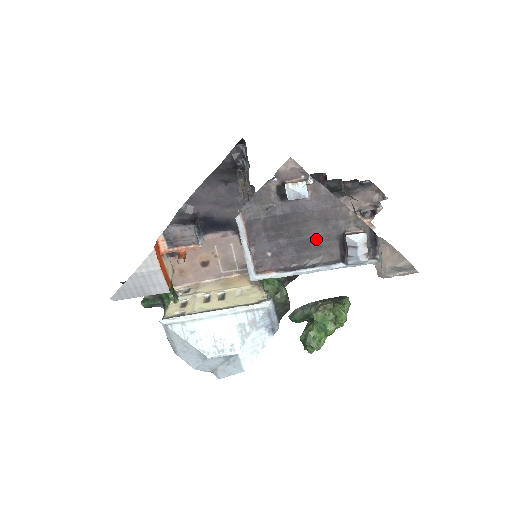
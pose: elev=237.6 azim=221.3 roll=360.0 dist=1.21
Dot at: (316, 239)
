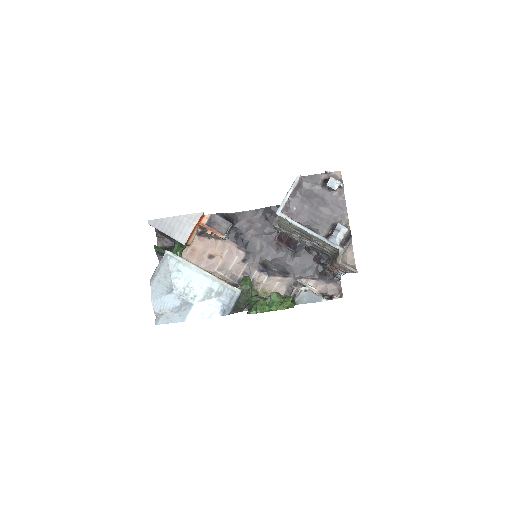
Dot at: (322, 218)
